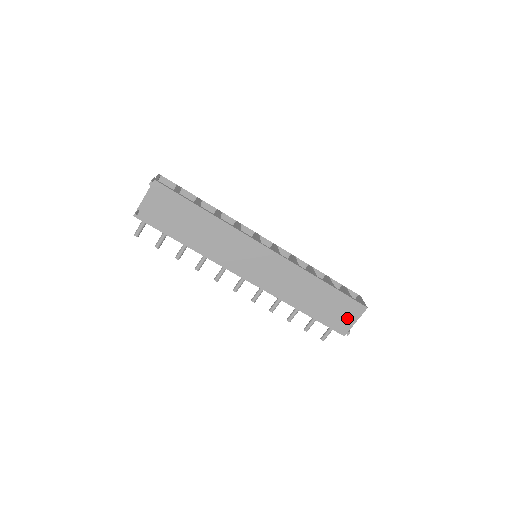
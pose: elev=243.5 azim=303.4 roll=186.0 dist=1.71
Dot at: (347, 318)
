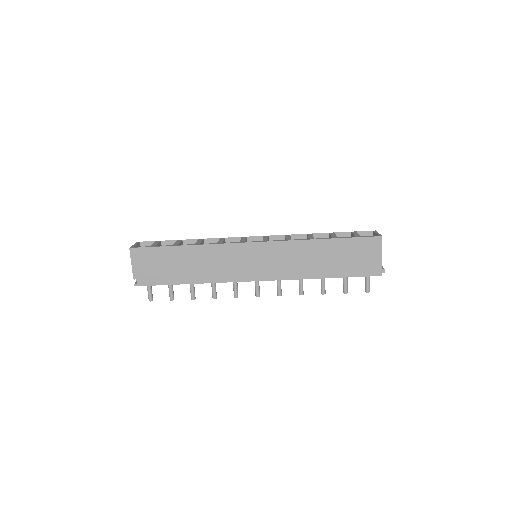
Dot at: (370, 258)
